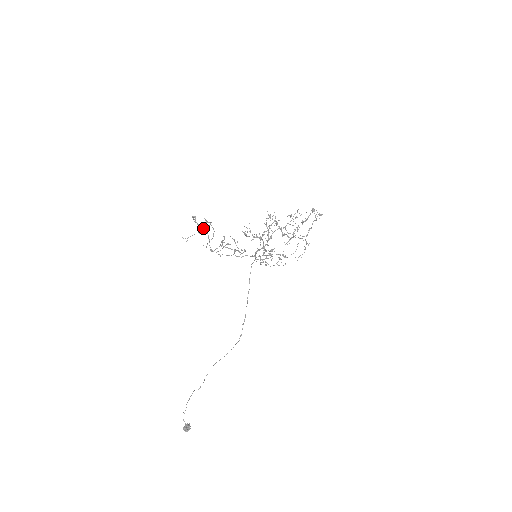
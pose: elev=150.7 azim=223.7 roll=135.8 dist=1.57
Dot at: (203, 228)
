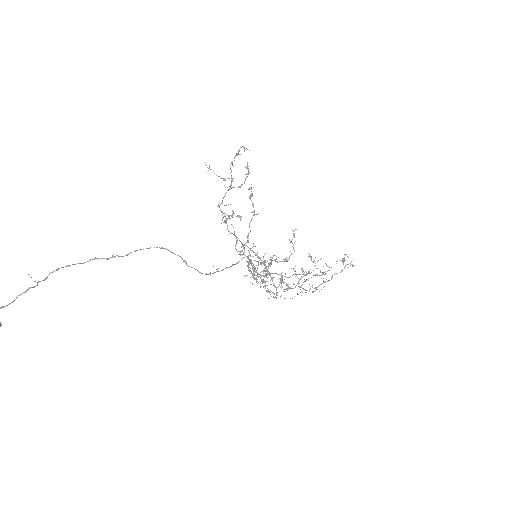
Dot at: occluded
